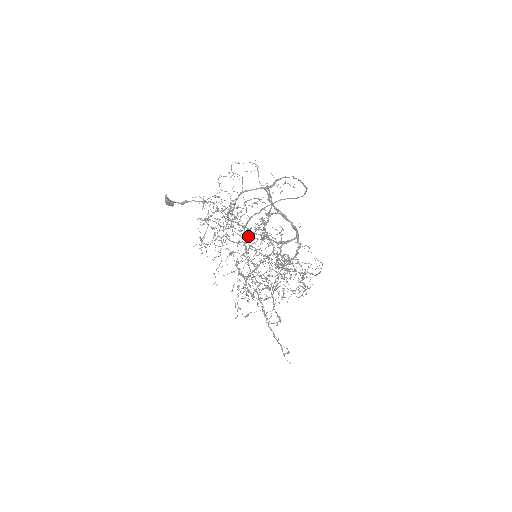
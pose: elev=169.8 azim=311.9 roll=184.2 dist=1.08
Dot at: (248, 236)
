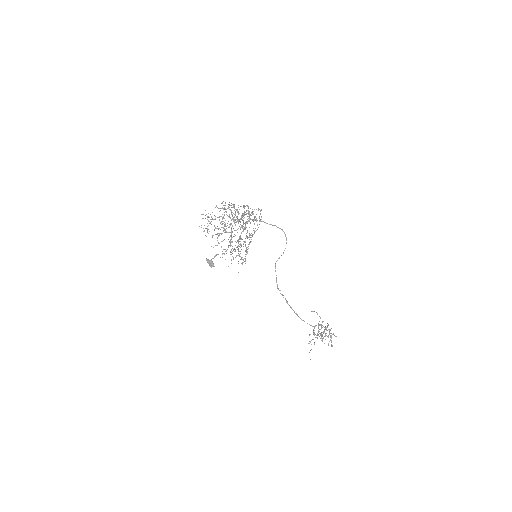
Dot at: (227, 225)
